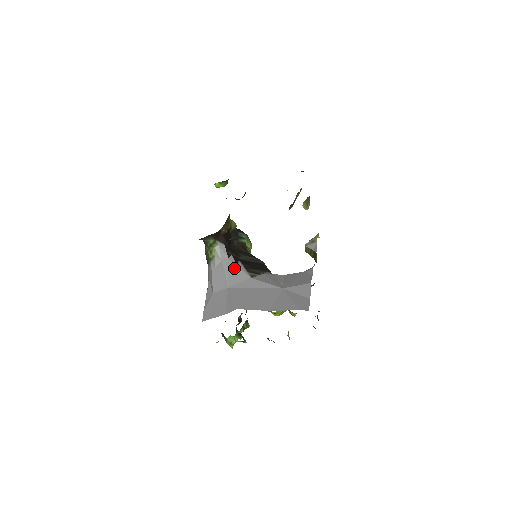
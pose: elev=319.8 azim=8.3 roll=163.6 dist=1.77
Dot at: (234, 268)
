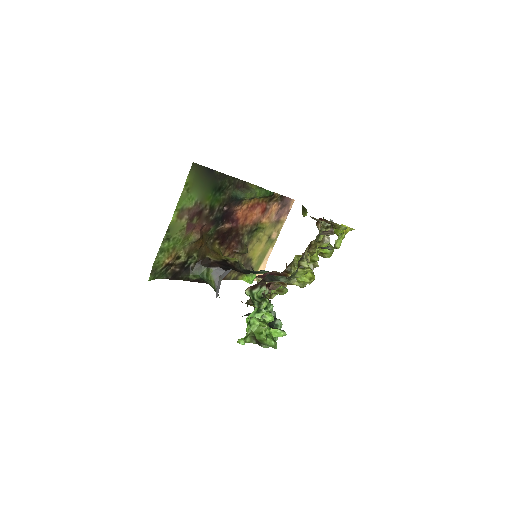
Dot at: occluded
